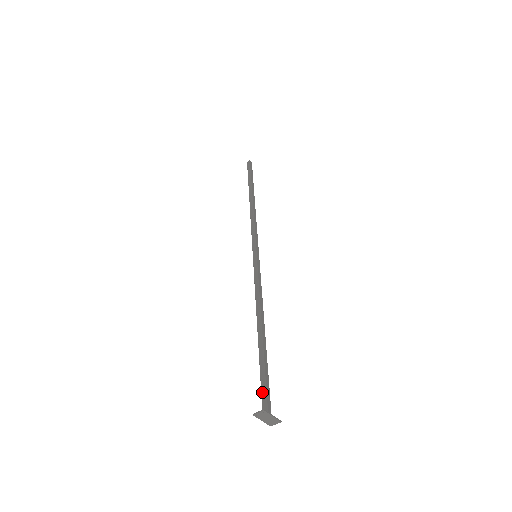
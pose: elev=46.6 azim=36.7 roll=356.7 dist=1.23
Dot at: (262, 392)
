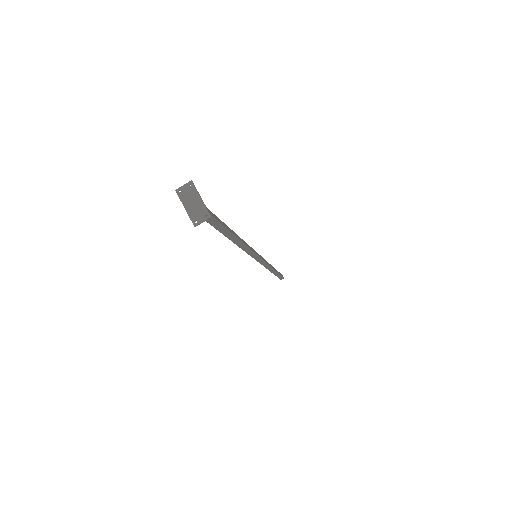
Dot at: occluded
